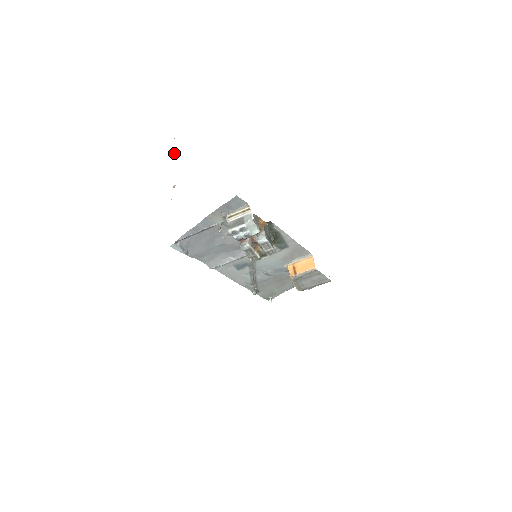
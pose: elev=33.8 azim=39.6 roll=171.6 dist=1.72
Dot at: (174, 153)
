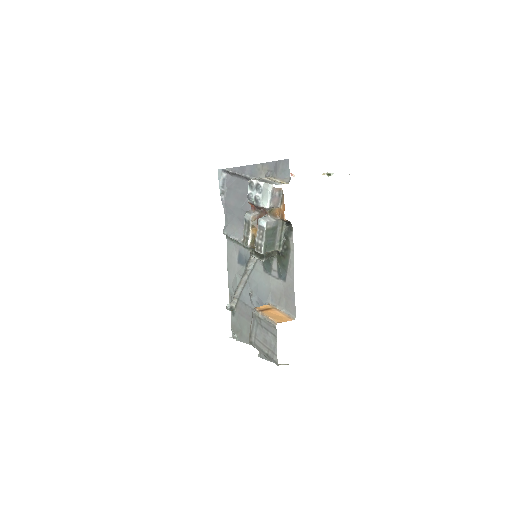
Dot at: (332, 174)
